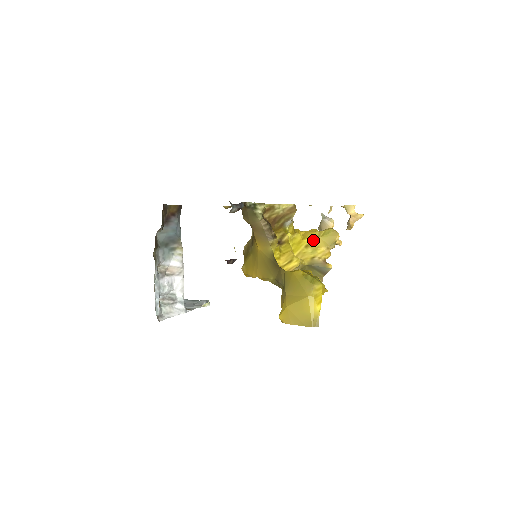
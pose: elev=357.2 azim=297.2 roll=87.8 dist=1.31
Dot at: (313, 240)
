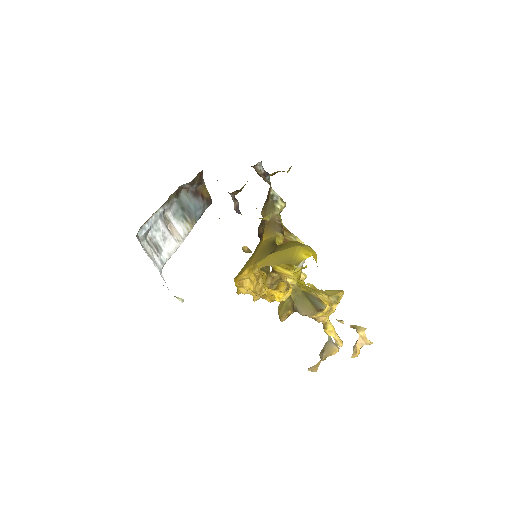
Dot at: (316, 289)
